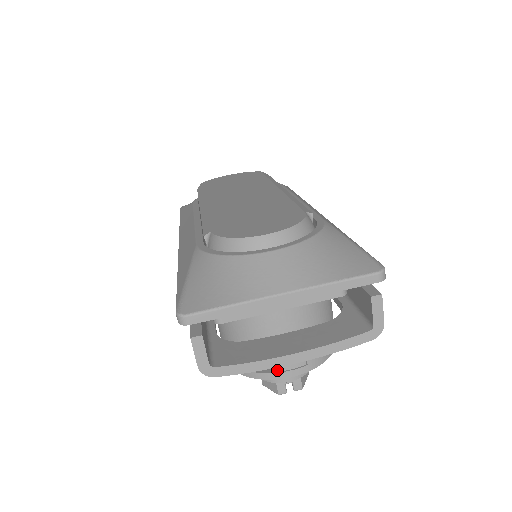
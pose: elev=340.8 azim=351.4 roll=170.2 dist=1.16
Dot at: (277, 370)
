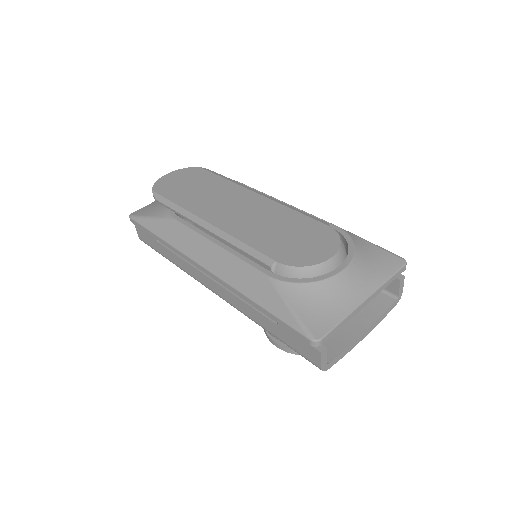
Dot at: occluded
